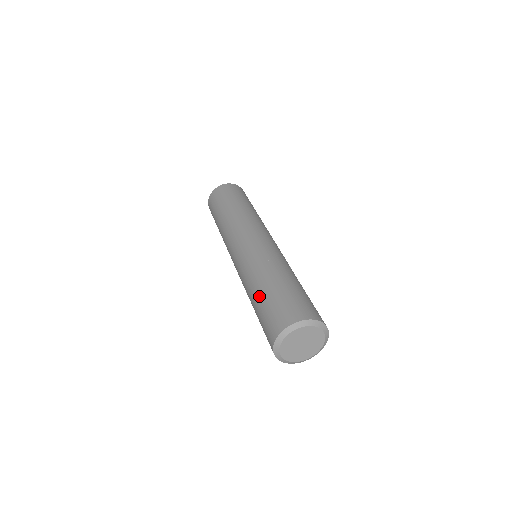
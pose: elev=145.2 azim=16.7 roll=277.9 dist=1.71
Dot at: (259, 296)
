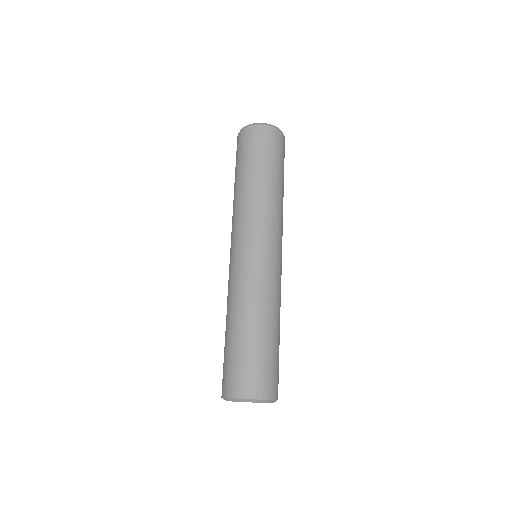
Dot at: occluded
